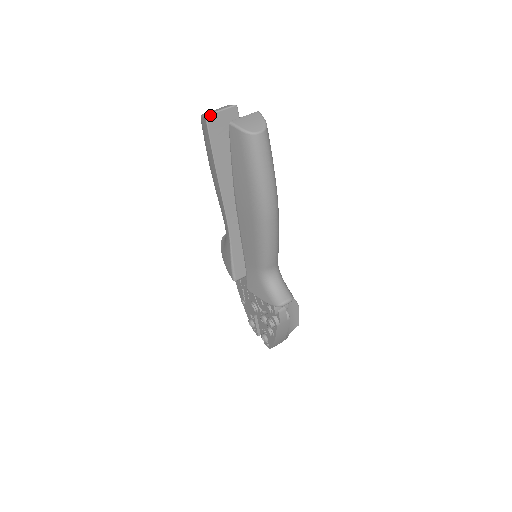
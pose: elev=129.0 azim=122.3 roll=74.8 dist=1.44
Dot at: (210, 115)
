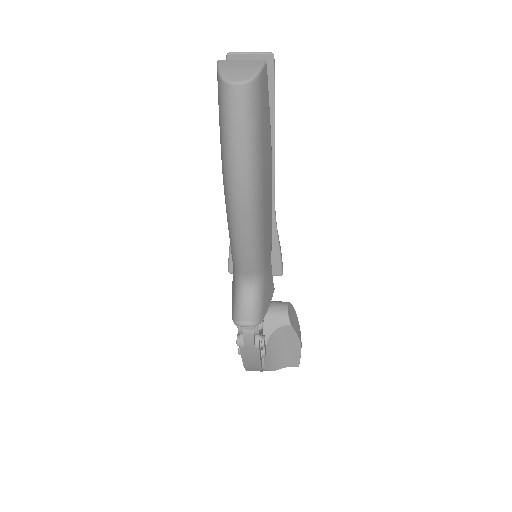
Dot at: (233, 54)
